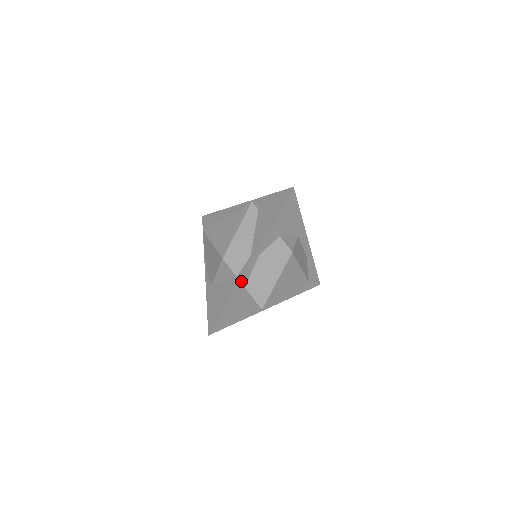
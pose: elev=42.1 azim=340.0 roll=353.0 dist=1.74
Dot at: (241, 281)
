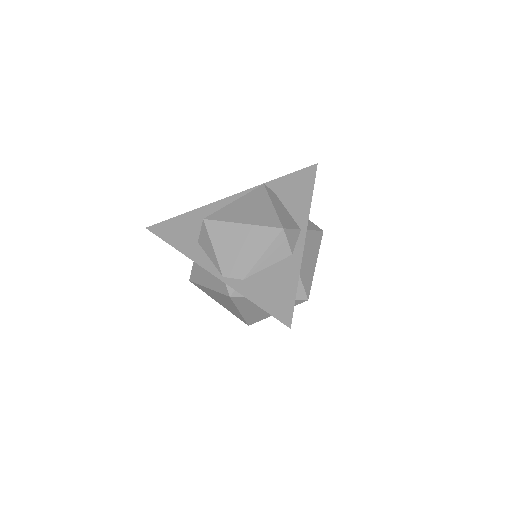
Dot at: (301, 257)
